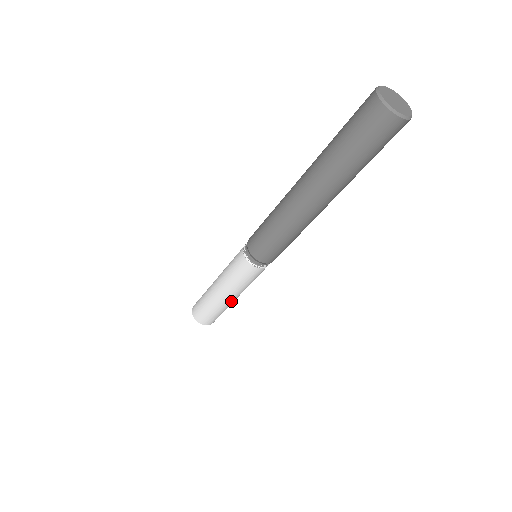
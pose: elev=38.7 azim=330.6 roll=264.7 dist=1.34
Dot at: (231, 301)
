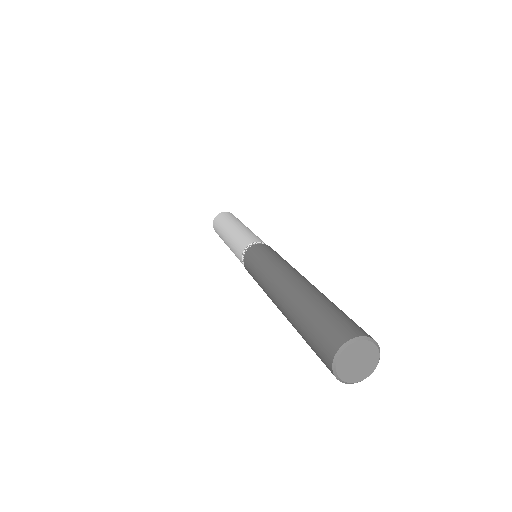
Dot at: occluded
